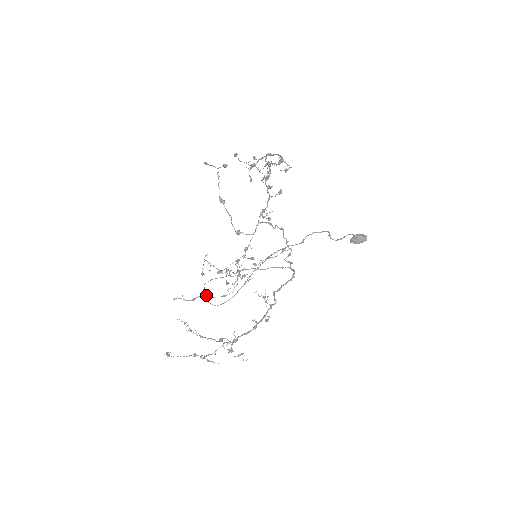
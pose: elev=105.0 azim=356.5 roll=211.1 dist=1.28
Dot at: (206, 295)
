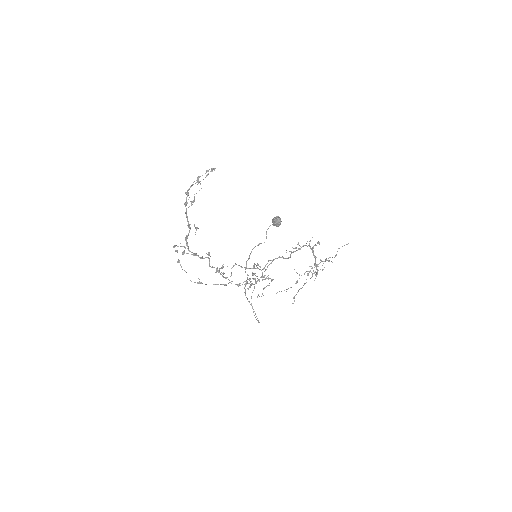
Dot at: (265, 287)
